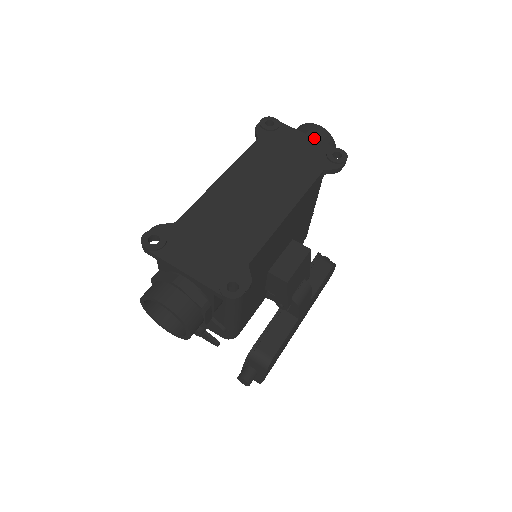
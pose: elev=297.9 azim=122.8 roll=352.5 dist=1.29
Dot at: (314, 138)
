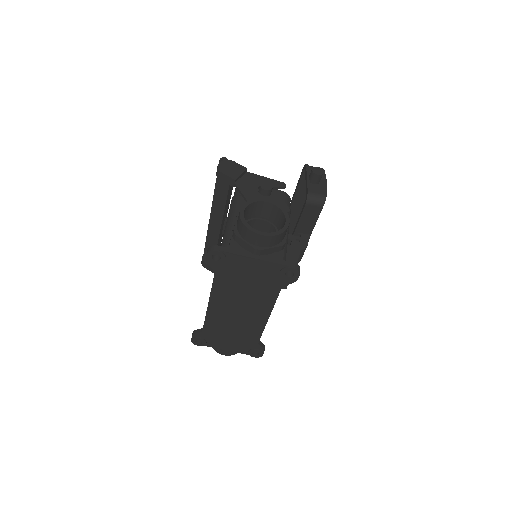
Dot at: (263, 261)
